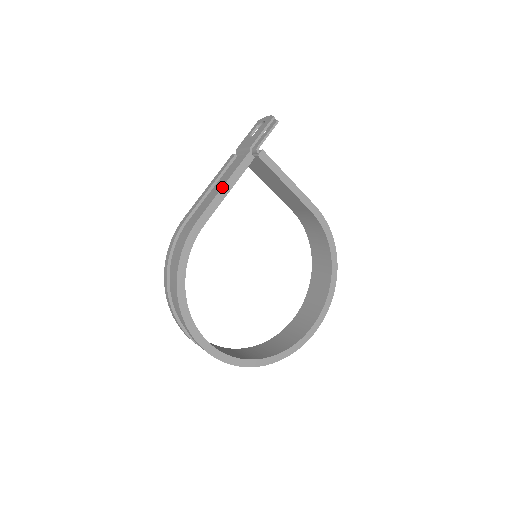
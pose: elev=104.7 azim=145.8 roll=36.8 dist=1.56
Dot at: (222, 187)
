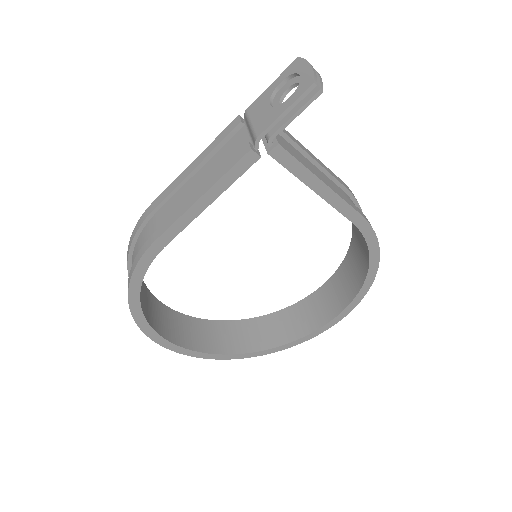
Dot at: (197, 200)
